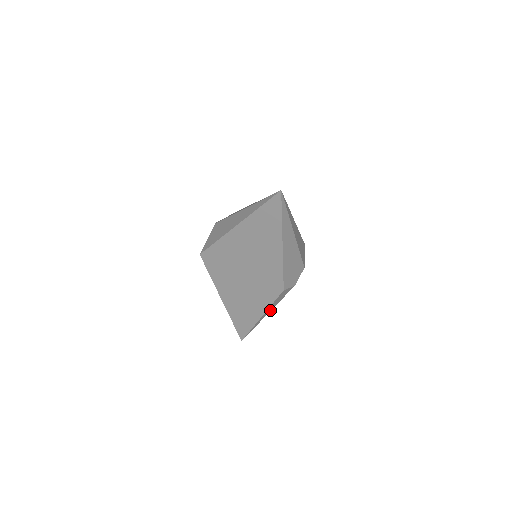
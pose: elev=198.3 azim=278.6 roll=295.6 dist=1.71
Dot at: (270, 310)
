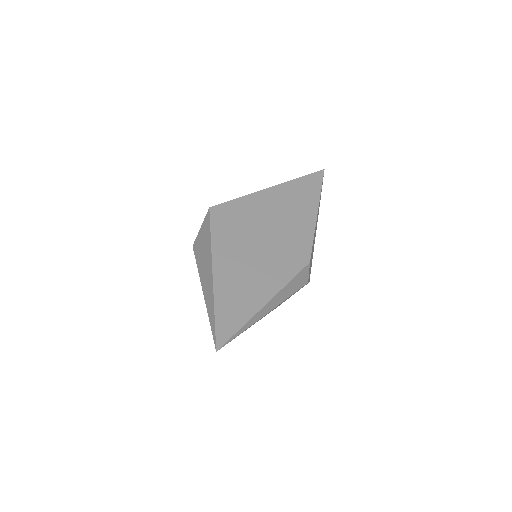
Dot at: (275, 305)
